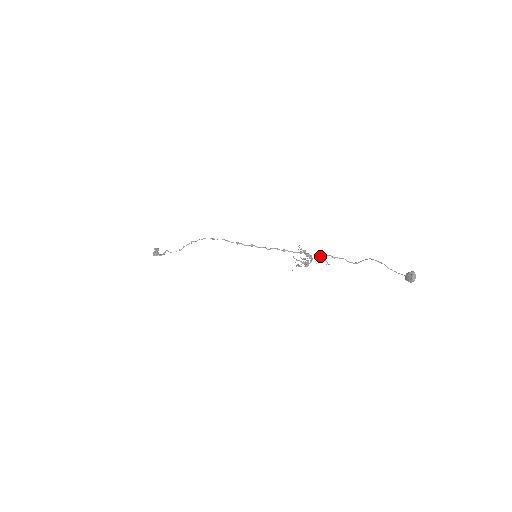
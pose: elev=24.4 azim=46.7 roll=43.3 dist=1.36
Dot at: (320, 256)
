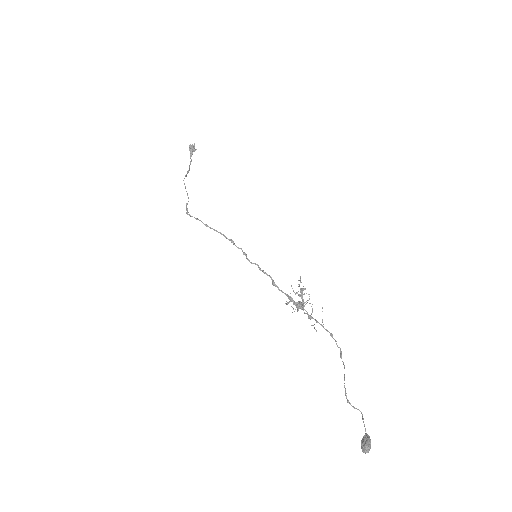
Dot at: (308, 318)
